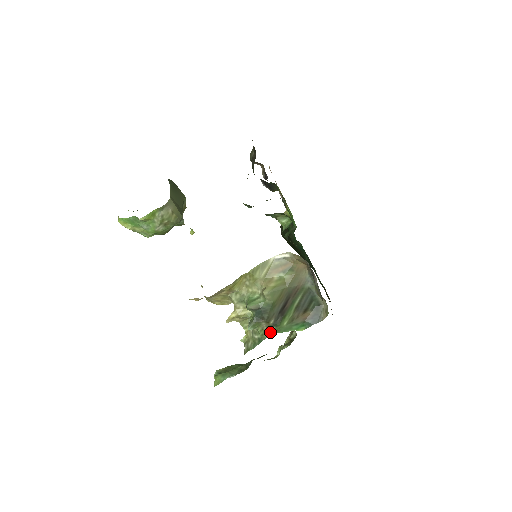
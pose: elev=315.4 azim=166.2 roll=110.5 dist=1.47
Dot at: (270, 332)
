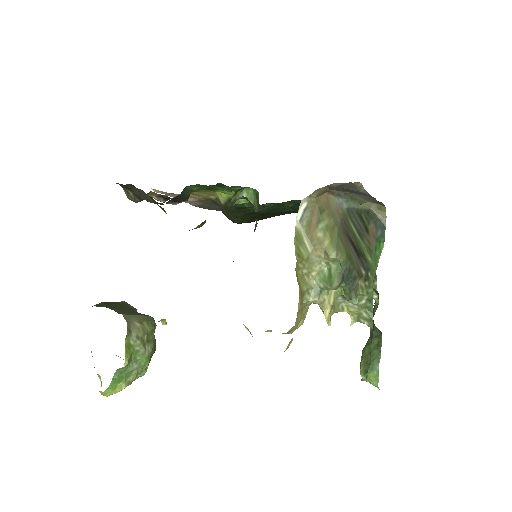
Dot at: (370, 282)
